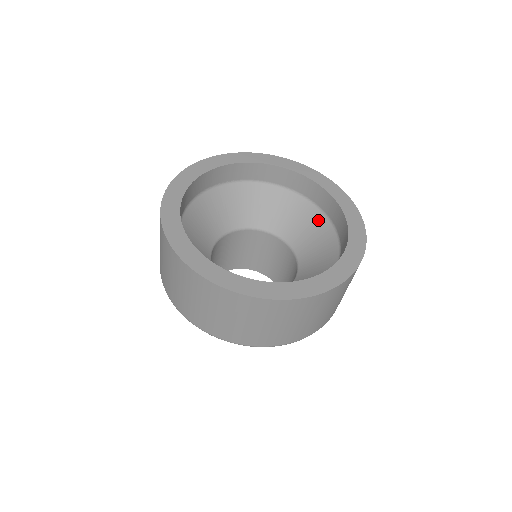
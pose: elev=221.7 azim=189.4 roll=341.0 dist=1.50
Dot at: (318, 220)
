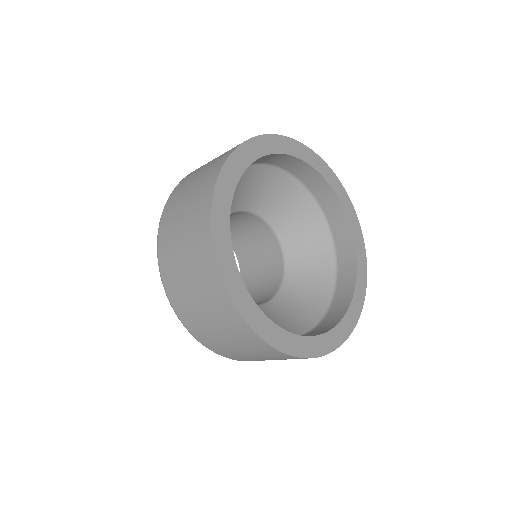
Dot at: (316, 220)
